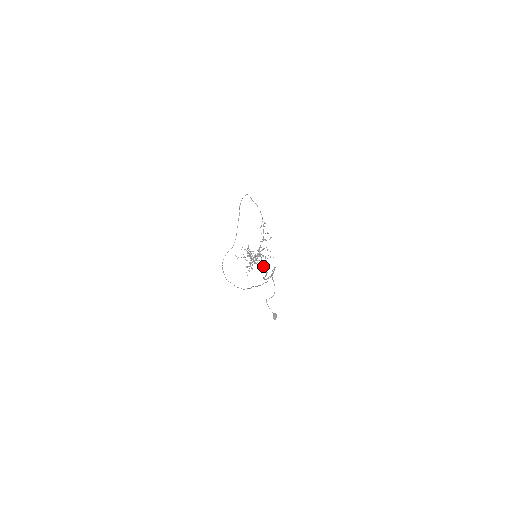
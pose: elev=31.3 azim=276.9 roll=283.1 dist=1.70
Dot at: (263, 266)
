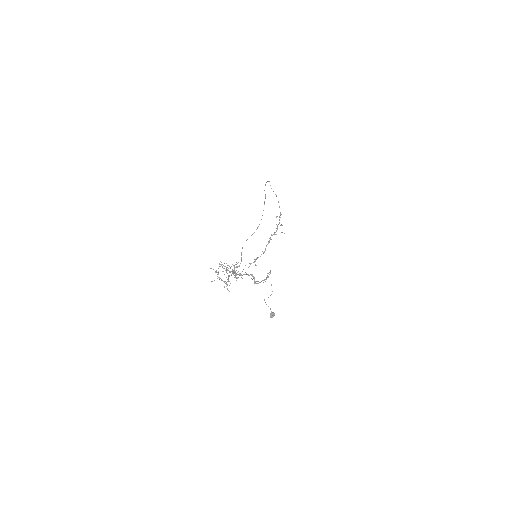
Dot at: (250, 274)
